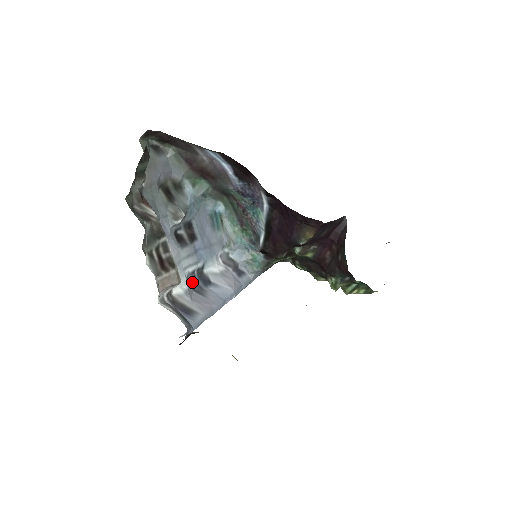
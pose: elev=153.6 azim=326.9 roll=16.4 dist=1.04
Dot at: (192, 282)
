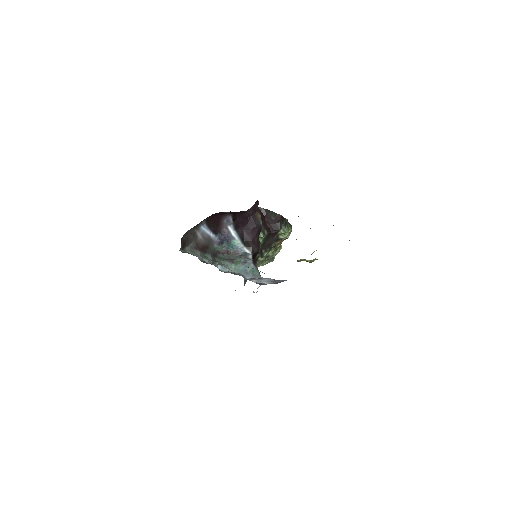
Dot at: occluded
